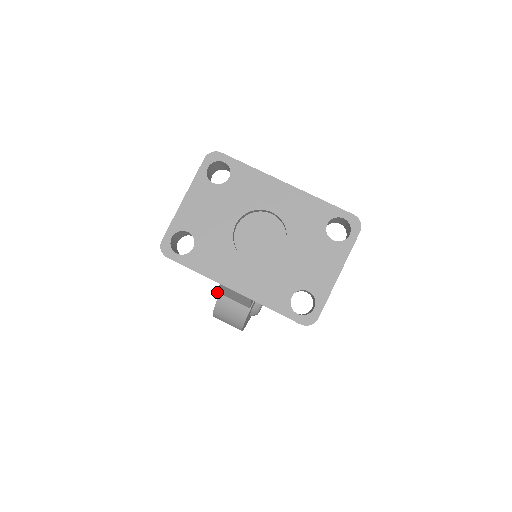
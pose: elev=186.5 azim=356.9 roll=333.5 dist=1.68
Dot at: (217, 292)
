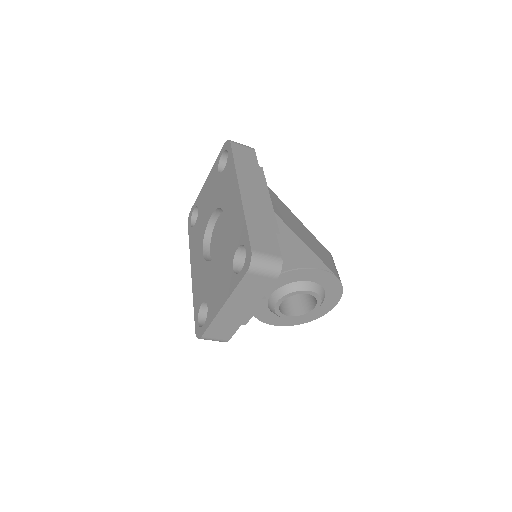
Dot at: occluded
